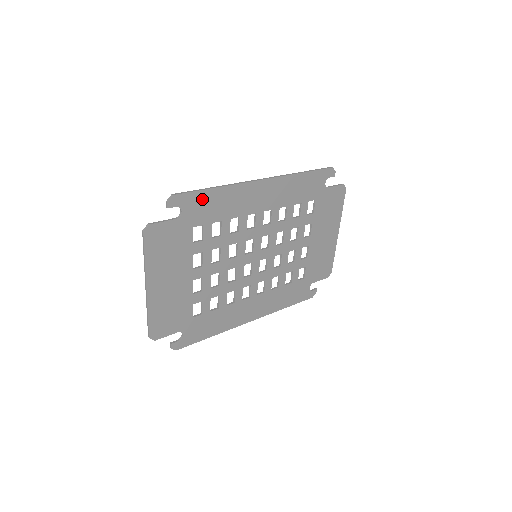
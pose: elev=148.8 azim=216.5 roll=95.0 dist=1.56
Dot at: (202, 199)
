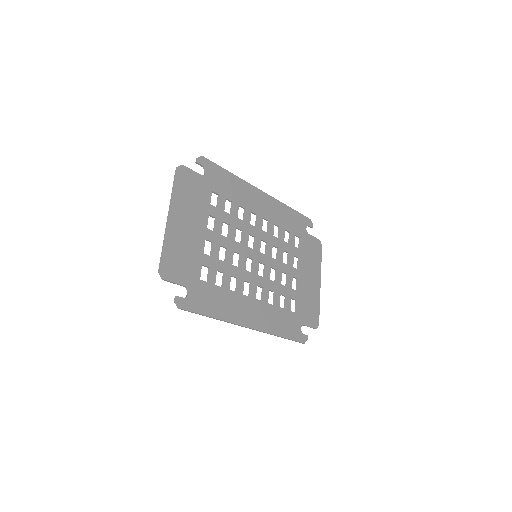
Dot at: (221, 174)
